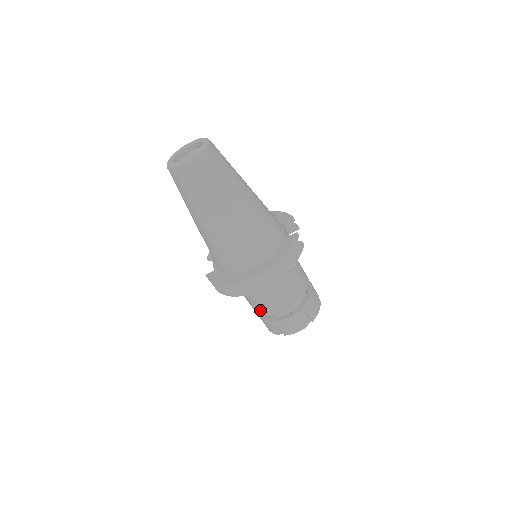
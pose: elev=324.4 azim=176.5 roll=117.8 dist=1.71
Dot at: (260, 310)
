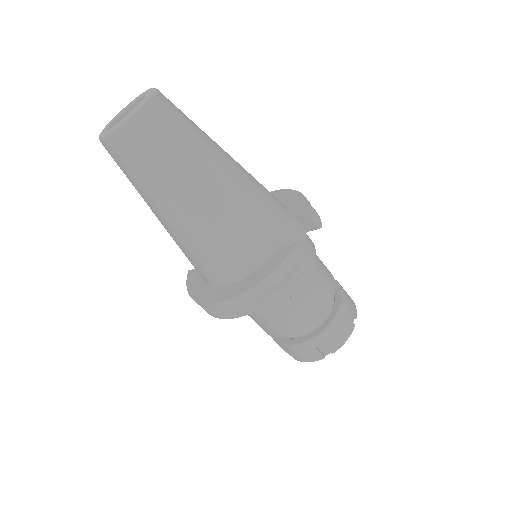
Dot at: occluded
